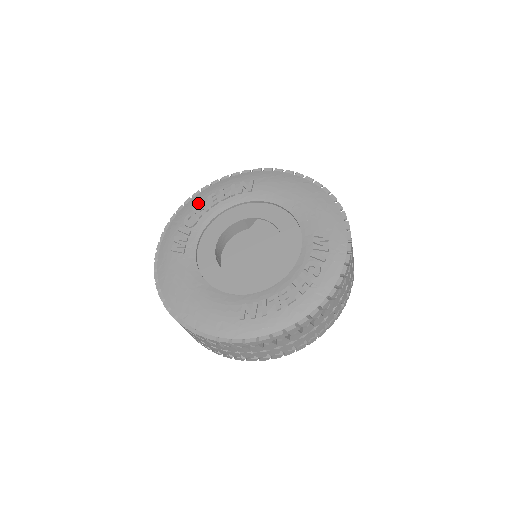
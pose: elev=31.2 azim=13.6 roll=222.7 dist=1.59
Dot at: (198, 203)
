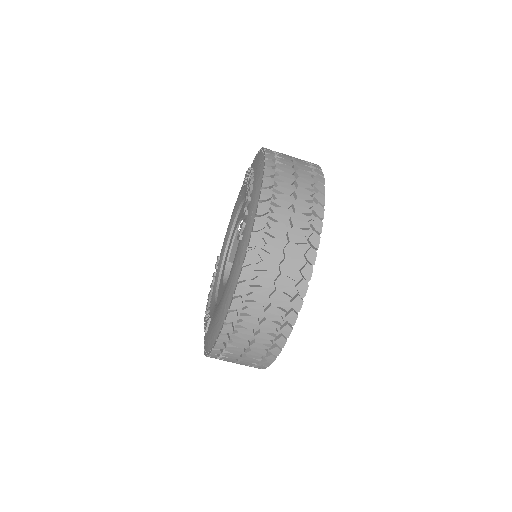
Dot at: occluded
